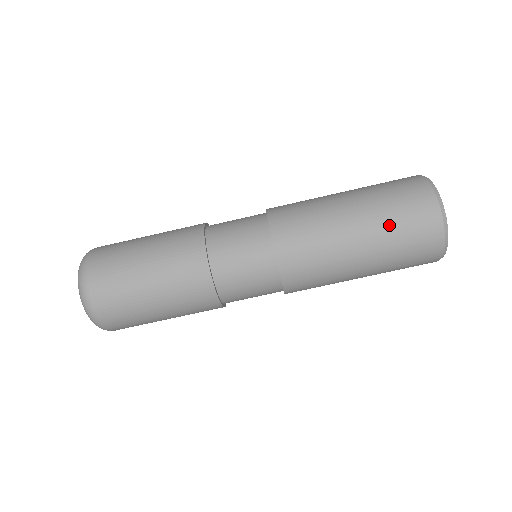
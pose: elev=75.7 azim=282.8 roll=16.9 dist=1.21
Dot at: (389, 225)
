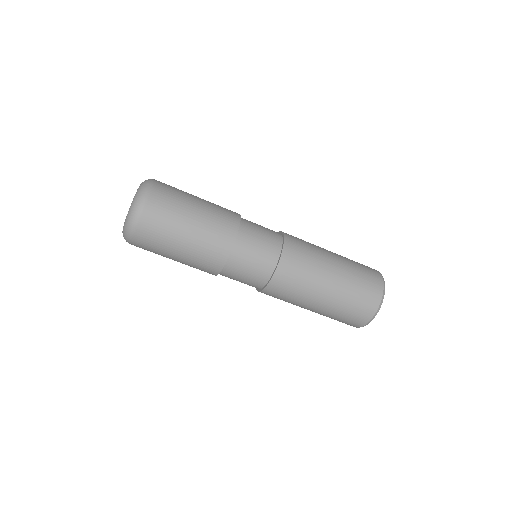
Dot at: (330, 317)
